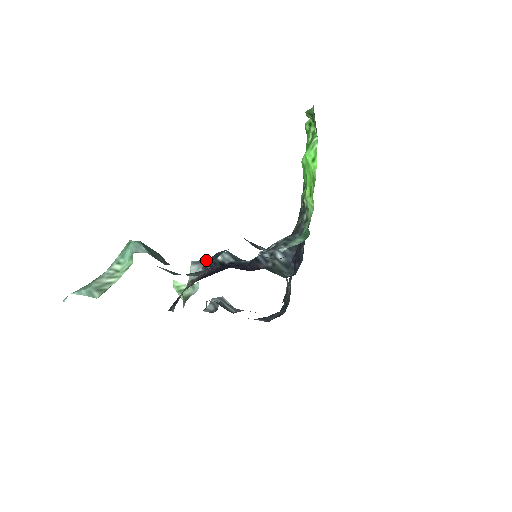
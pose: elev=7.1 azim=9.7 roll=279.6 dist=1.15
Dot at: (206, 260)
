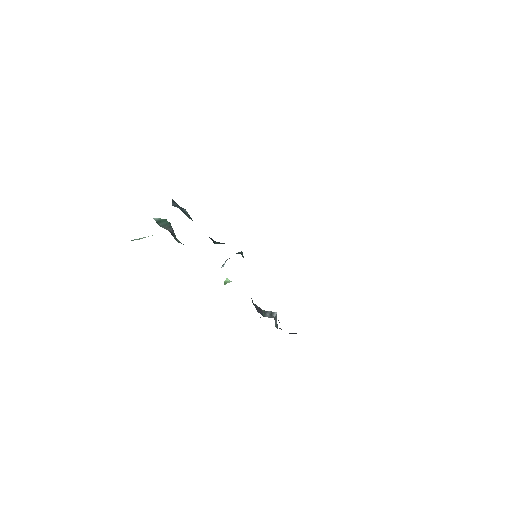
Dot at: occluded
